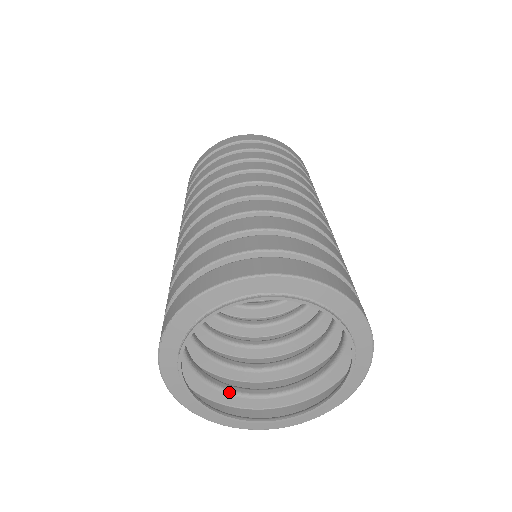
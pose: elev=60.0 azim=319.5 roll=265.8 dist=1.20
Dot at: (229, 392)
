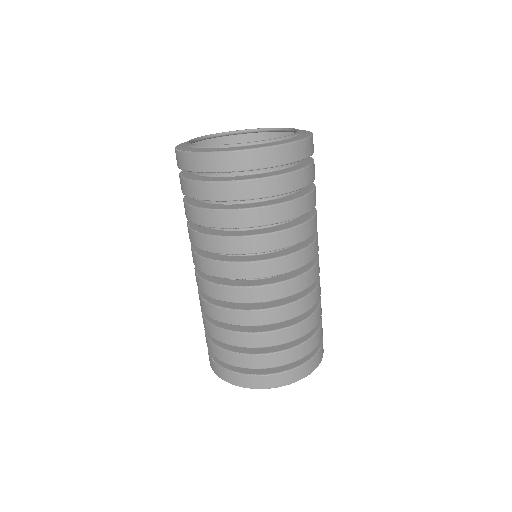
Dot at: occluded
